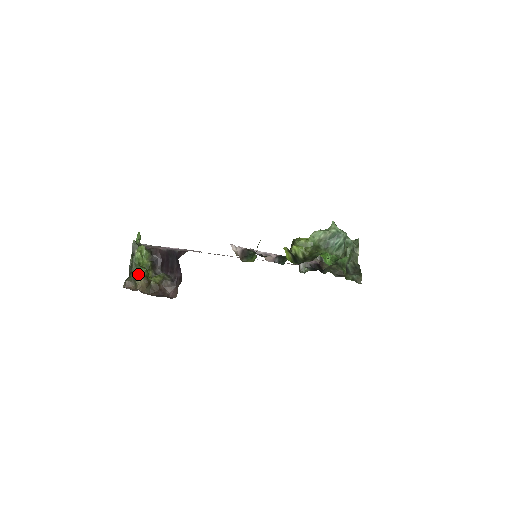
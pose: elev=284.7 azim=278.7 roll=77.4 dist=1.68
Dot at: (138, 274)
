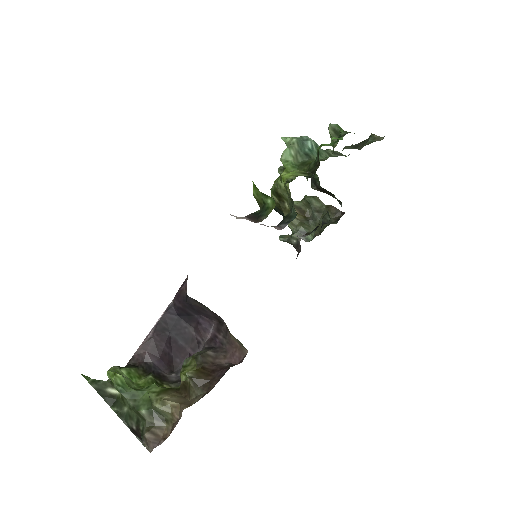
Dot at: (152, 398)
